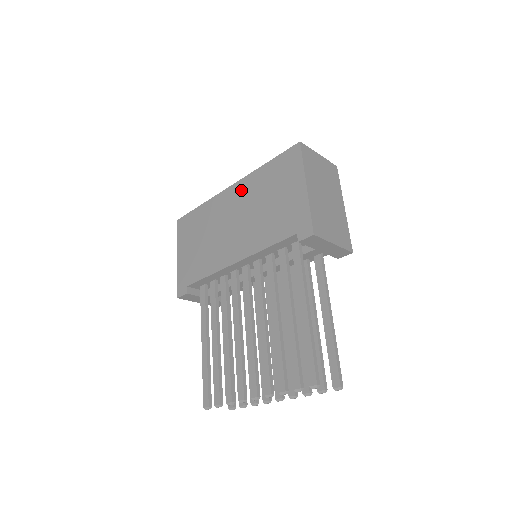
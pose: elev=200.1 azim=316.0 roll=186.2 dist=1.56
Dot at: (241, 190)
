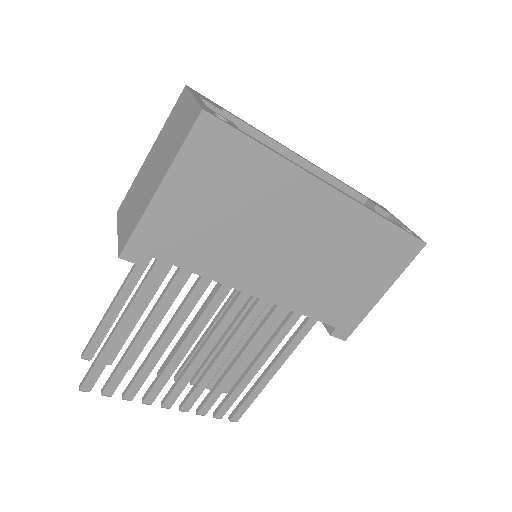
Dot at: (338, 215)
